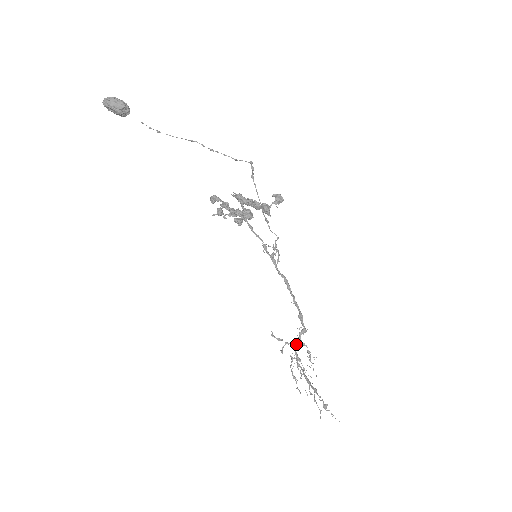
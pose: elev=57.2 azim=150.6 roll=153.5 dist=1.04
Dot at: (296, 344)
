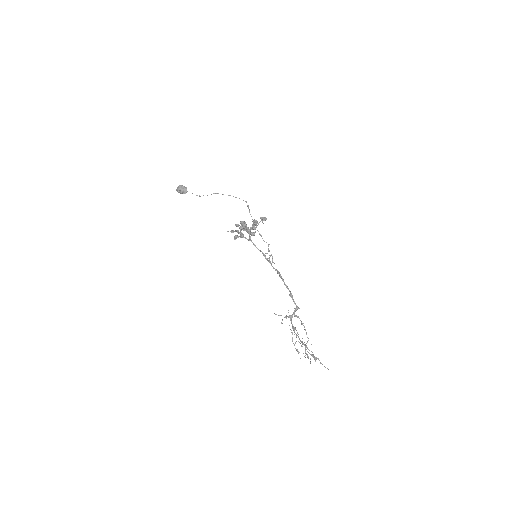
Dot at: (291, 316)
